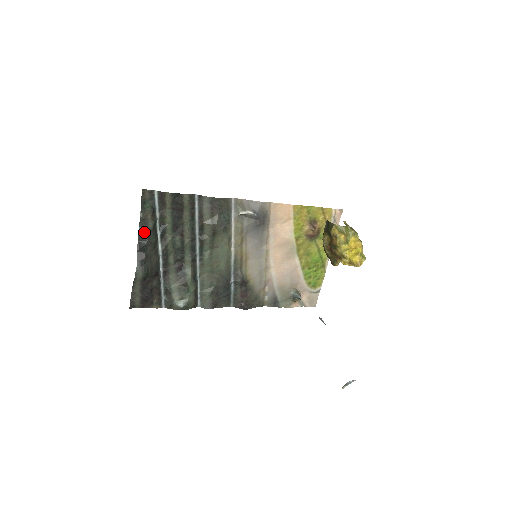
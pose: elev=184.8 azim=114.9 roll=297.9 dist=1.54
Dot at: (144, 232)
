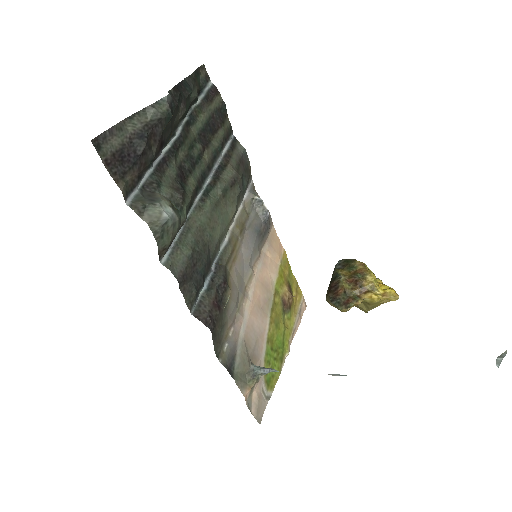
Dot at: (187, 88)
